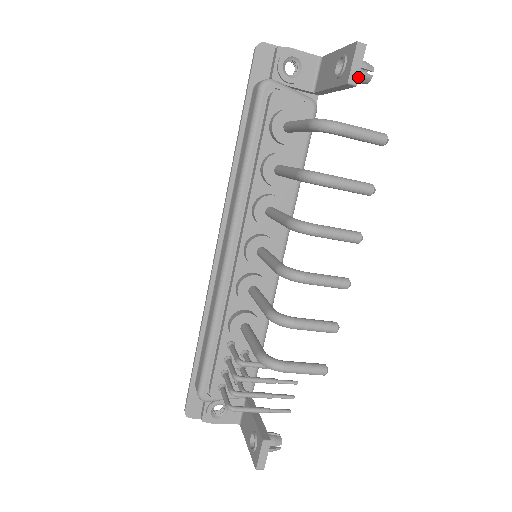
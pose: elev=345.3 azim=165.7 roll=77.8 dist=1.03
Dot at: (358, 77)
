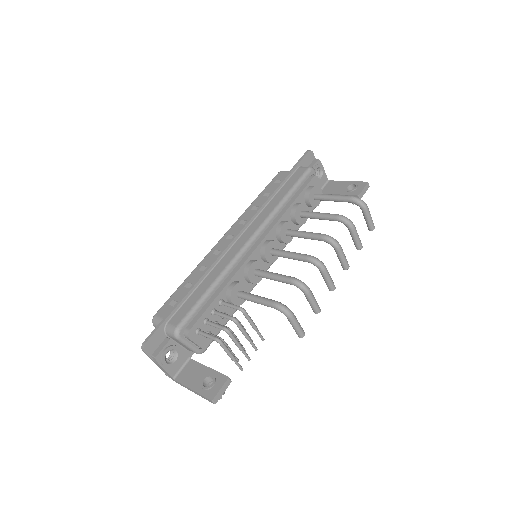
Dot at: occluded
